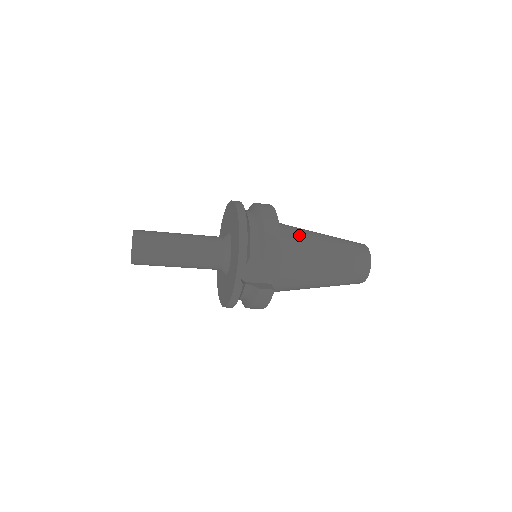
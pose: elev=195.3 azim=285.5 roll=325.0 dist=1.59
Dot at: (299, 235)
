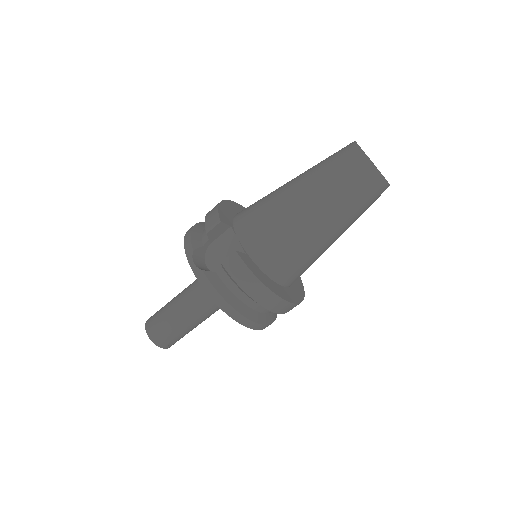
Dot at: occluded
